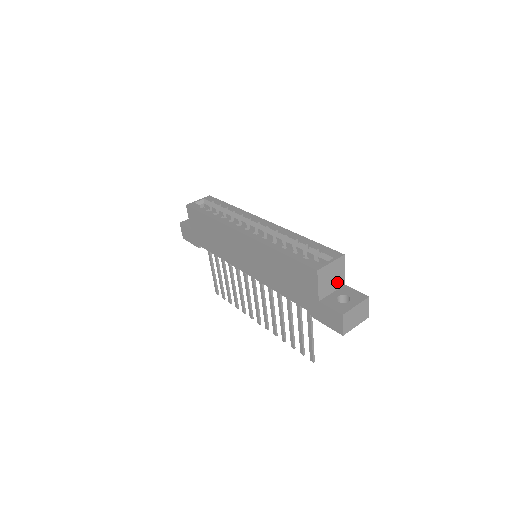
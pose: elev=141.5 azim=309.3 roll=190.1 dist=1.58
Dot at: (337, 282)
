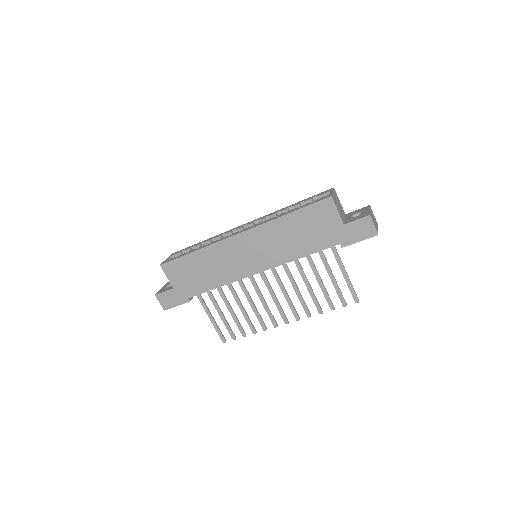
Dot at: (342, 211)
